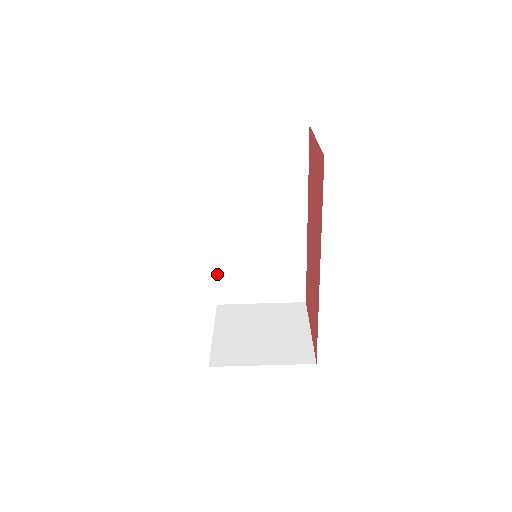
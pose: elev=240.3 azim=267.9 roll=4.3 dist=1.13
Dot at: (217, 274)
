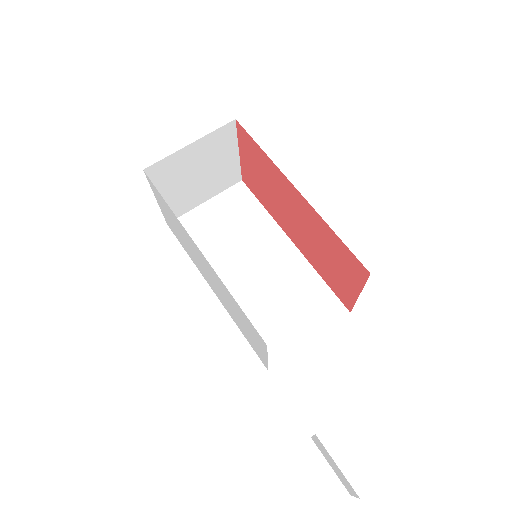
Dot at: occluded
